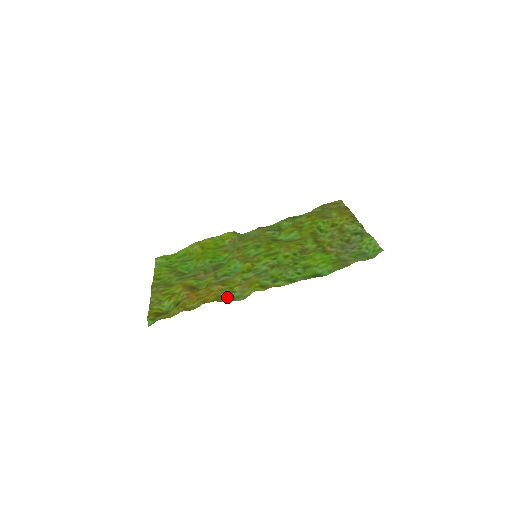
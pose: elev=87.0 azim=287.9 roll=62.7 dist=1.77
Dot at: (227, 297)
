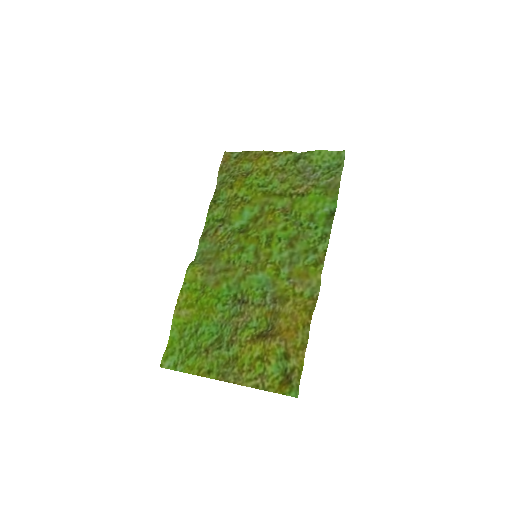
Dot at: (308, 302)
